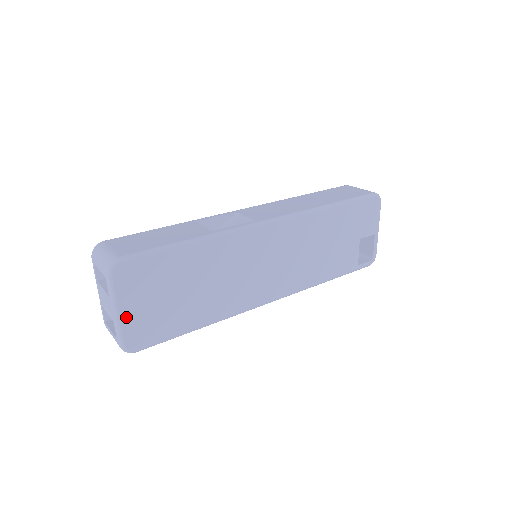
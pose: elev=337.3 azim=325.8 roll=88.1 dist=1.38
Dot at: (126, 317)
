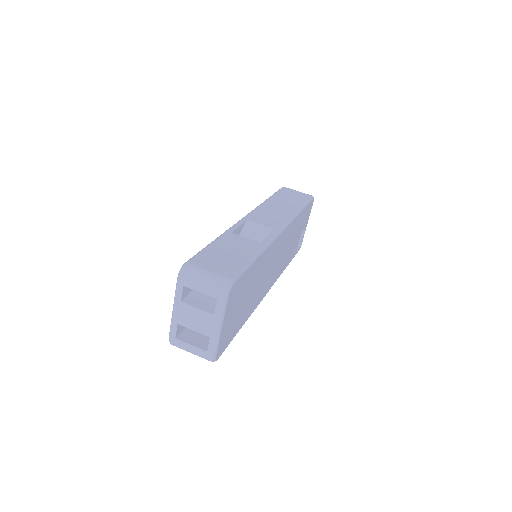
Dot at: (223, 331)
